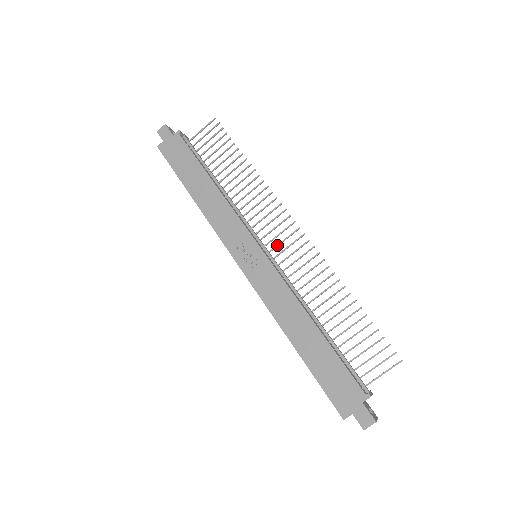
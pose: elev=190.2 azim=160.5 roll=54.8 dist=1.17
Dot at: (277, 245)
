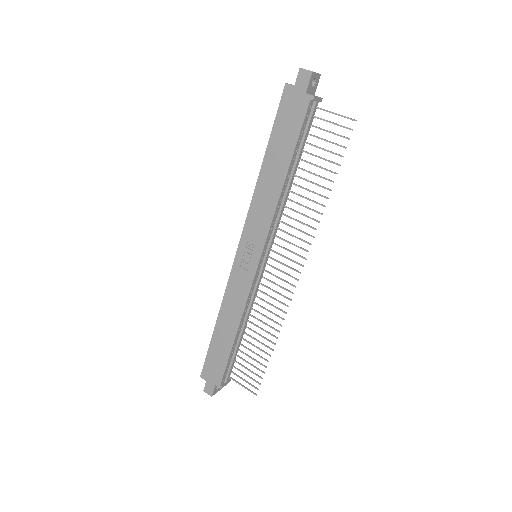
Dot at: (275, 268)
